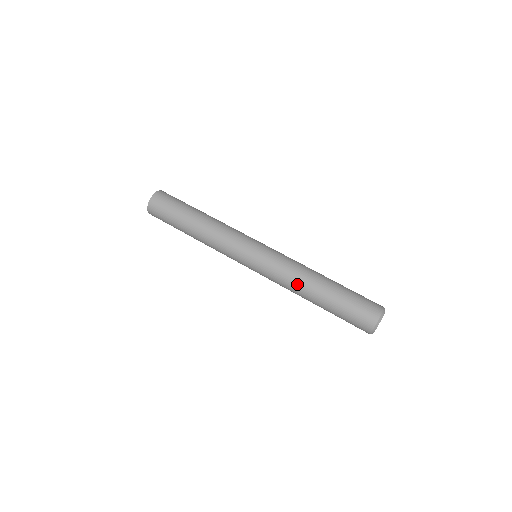
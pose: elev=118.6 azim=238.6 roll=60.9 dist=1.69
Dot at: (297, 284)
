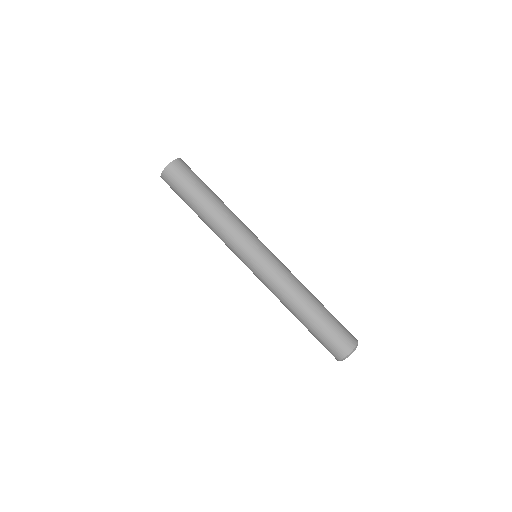
Dot at: occluded
